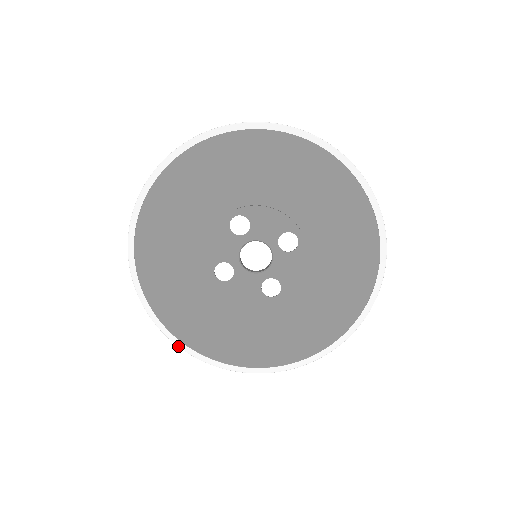
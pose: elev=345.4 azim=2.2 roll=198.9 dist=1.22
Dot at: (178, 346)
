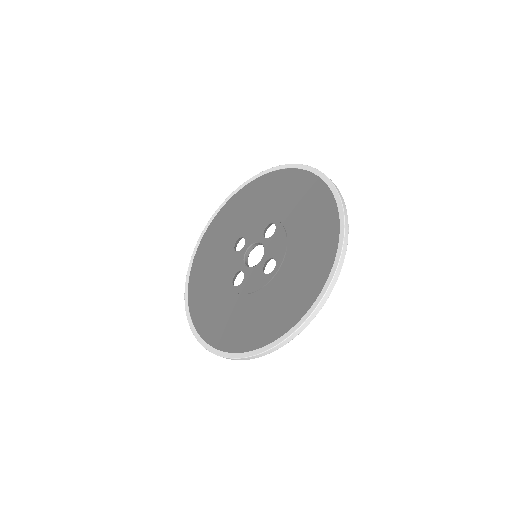
Dot at: (222, 356)
